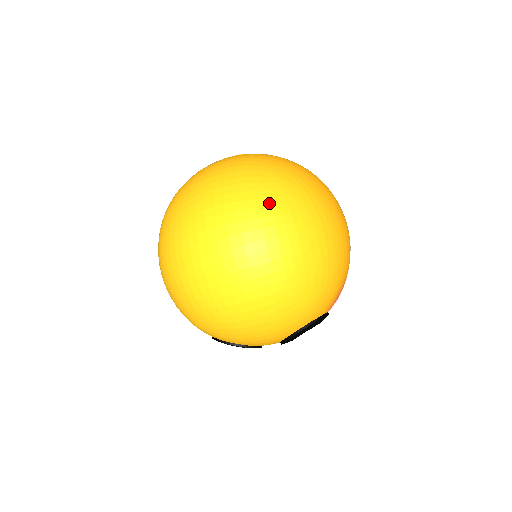
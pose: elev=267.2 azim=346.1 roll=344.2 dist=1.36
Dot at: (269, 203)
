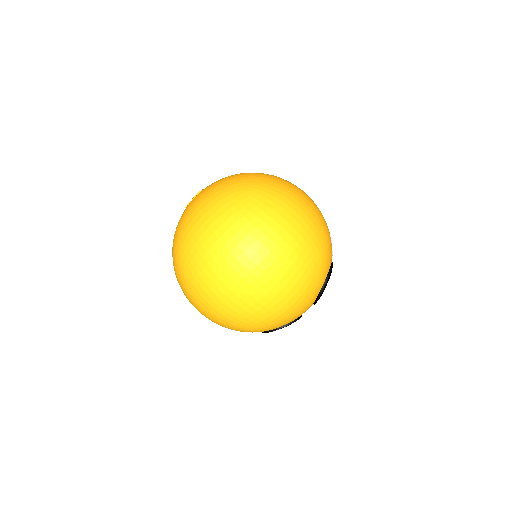
Dot at: (255, 213)
